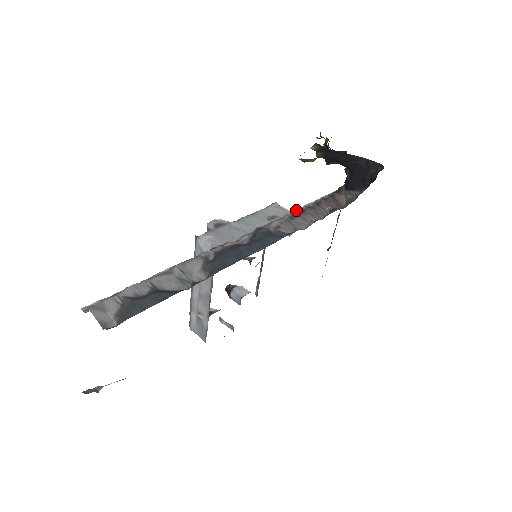
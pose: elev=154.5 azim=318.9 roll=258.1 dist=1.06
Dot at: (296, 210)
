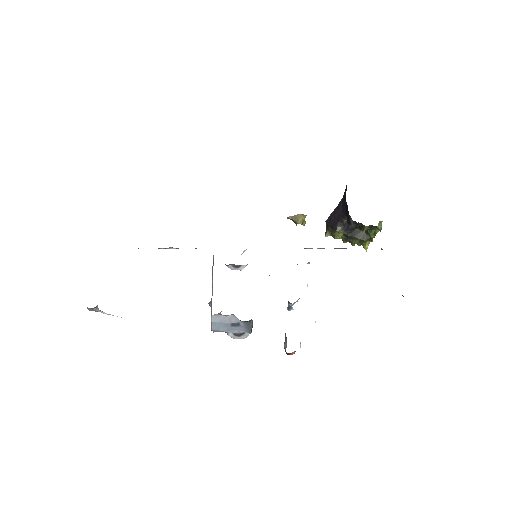
Dot at: occluded
